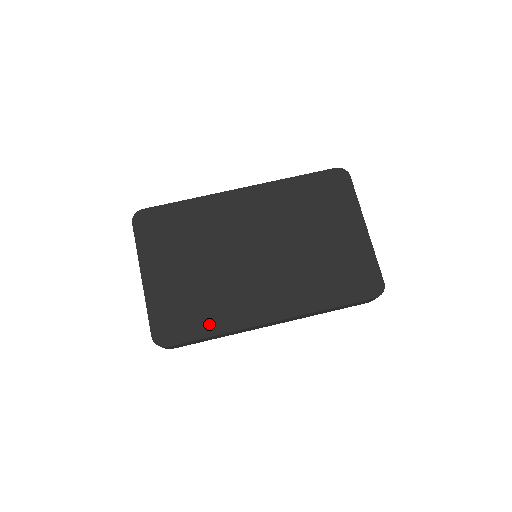
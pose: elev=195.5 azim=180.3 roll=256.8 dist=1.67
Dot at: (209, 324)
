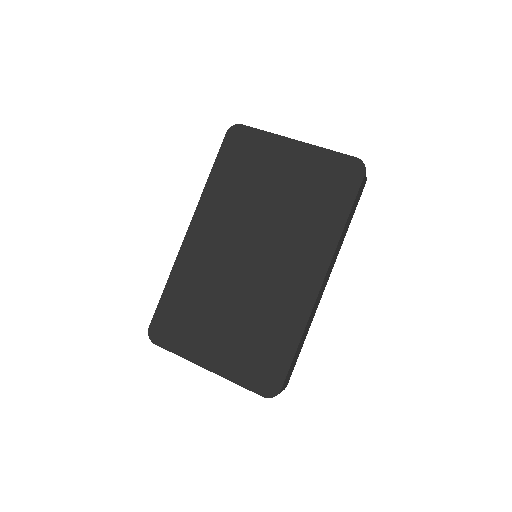
Dot at: (286, 339)
